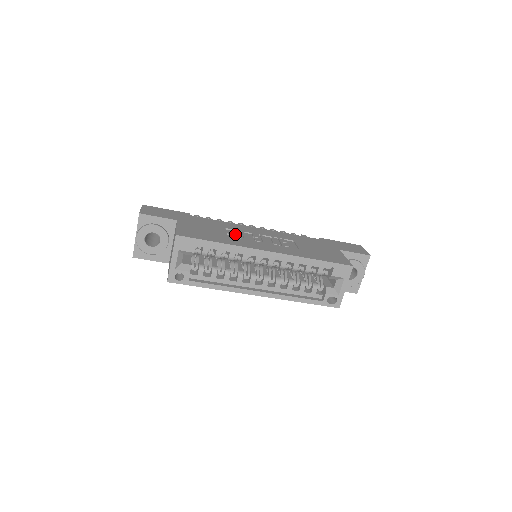
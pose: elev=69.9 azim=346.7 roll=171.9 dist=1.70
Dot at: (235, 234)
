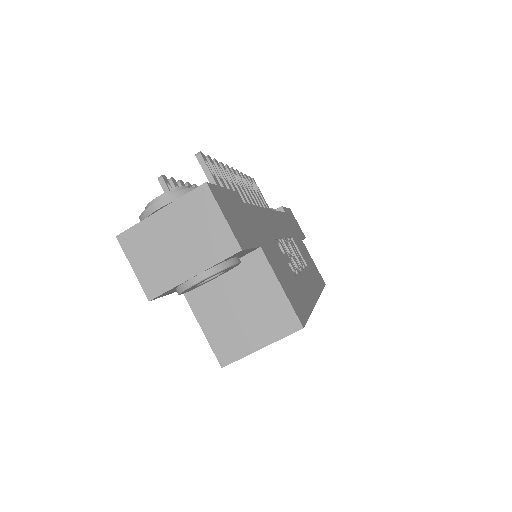
Dot at: (289, 260)
